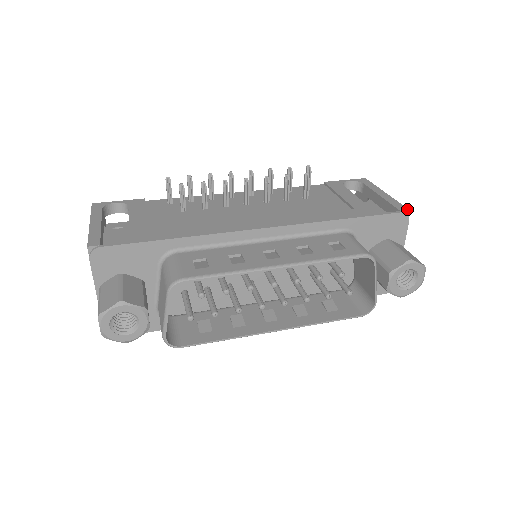
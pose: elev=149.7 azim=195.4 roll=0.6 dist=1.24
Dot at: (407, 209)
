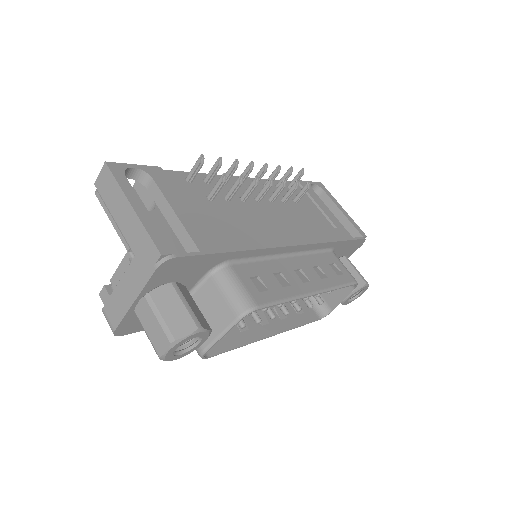
Dot at: occluded
